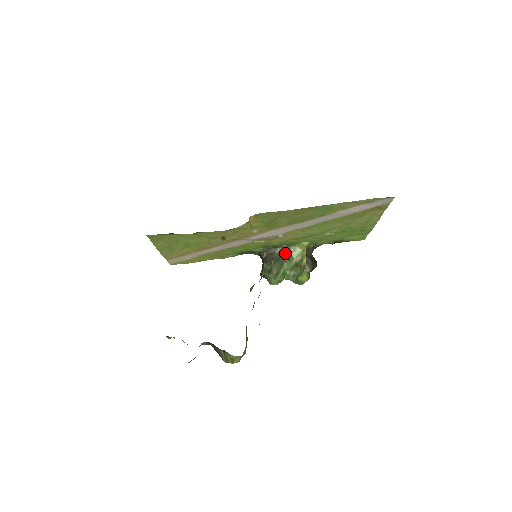
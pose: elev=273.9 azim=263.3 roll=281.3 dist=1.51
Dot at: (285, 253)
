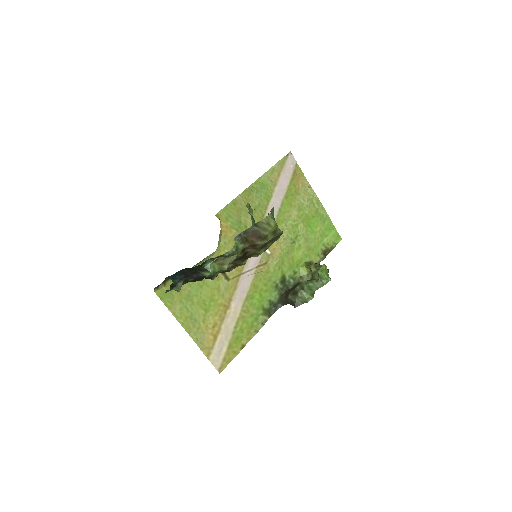
Dot at: occluded
